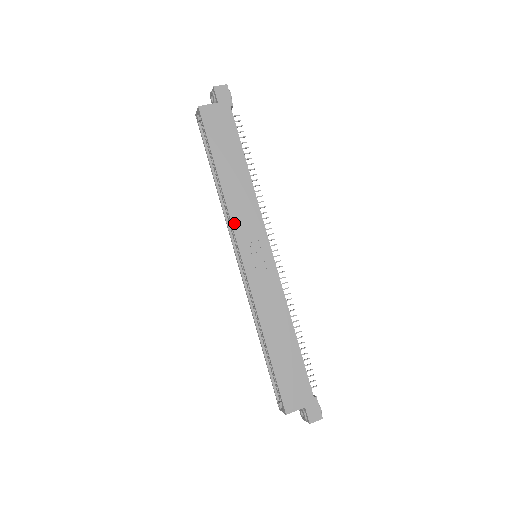
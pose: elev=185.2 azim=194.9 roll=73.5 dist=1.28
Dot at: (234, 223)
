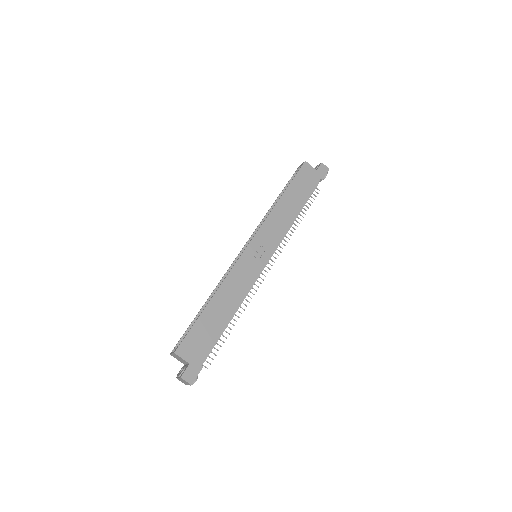
Dot at: (264, 224)
